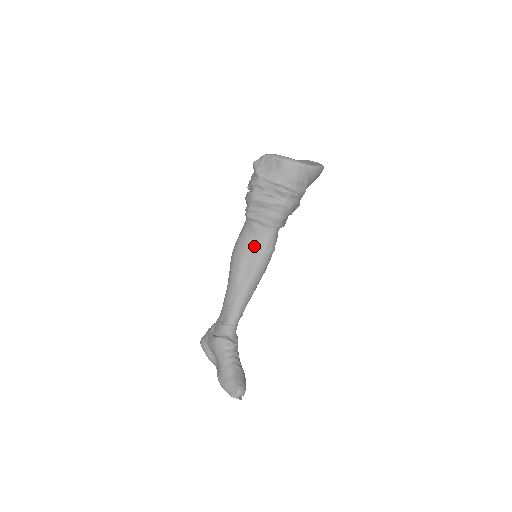
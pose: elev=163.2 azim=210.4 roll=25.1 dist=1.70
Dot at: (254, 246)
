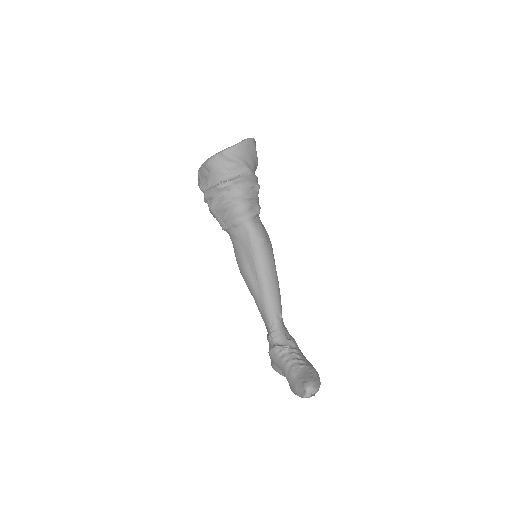
Dot at: (244, 249)
